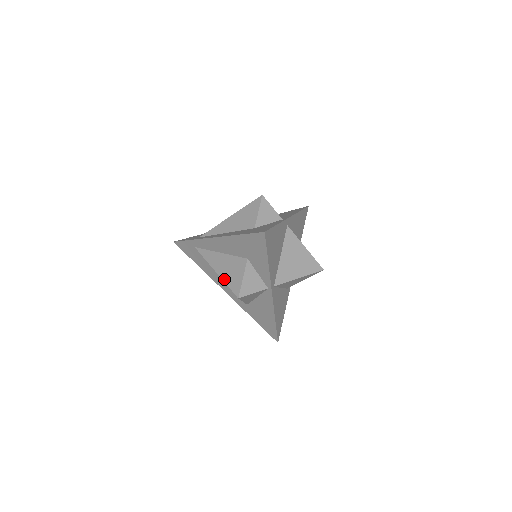
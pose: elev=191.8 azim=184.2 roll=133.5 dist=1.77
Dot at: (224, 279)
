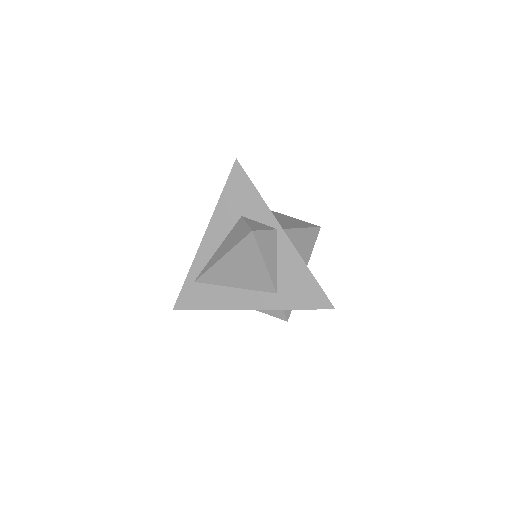
Dot at: (232, 247)
